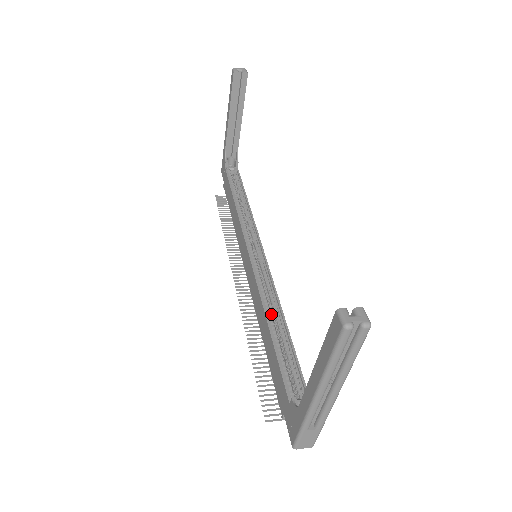
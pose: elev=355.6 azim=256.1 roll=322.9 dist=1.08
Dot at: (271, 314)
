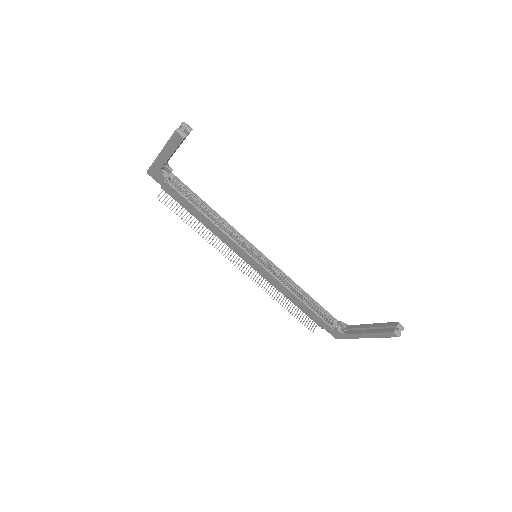
Dot at: (290, 288)
